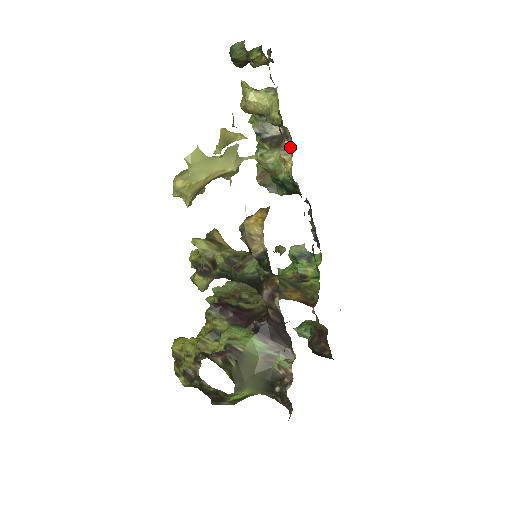
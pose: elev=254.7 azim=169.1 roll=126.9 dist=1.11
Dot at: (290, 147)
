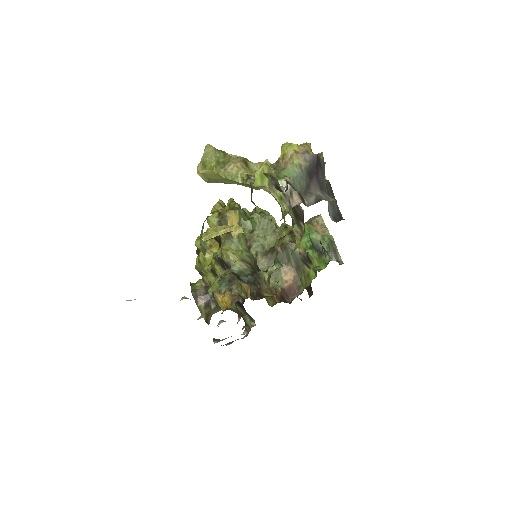
Dot at: (302, 232)
